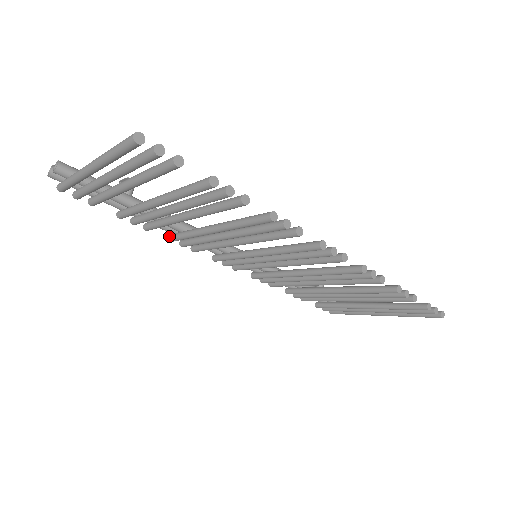
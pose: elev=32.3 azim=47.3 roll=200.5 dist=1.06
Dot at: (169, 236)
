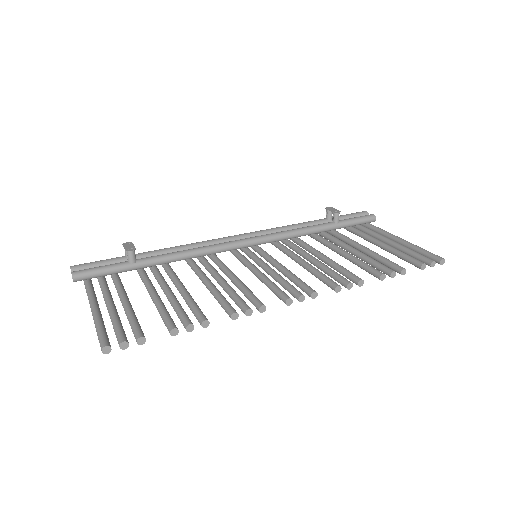
Dot at: occluded
